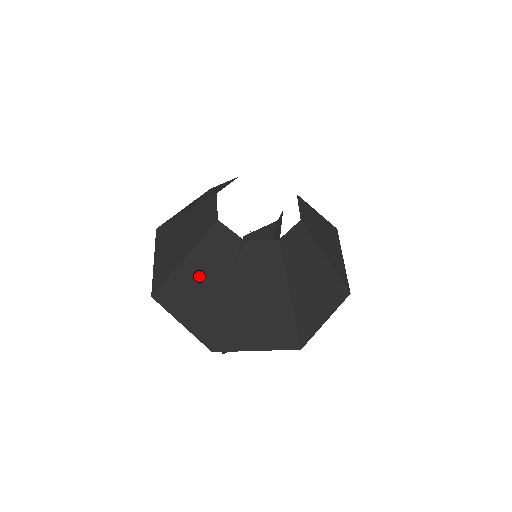
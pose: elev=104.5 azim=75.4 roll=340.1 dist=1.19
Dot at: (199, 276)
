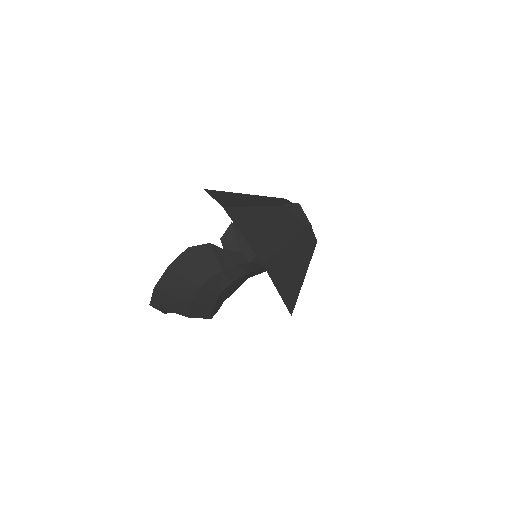
Dot at: (251, 198)
